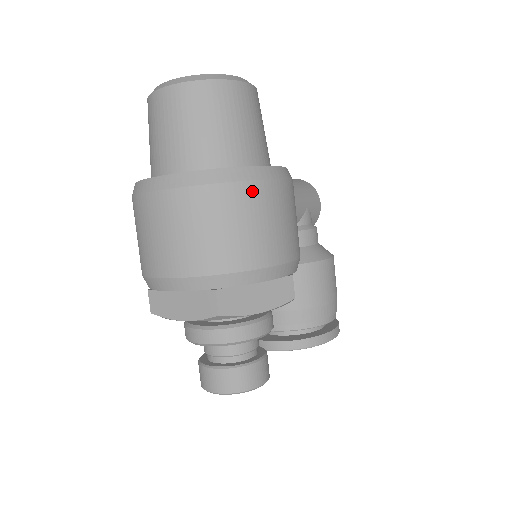
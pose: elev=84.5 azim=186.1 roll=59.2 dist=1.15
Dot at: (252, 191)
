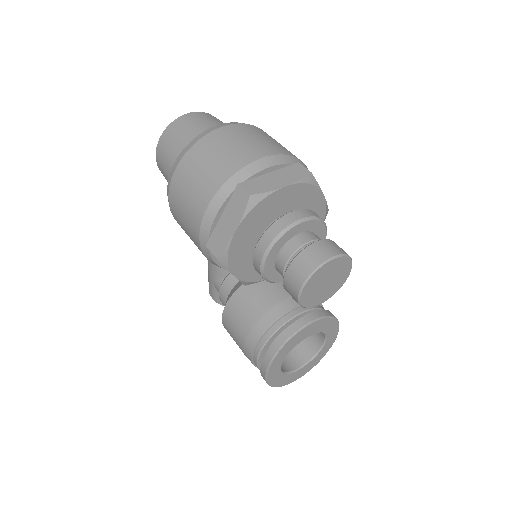
Dot at: occluded
